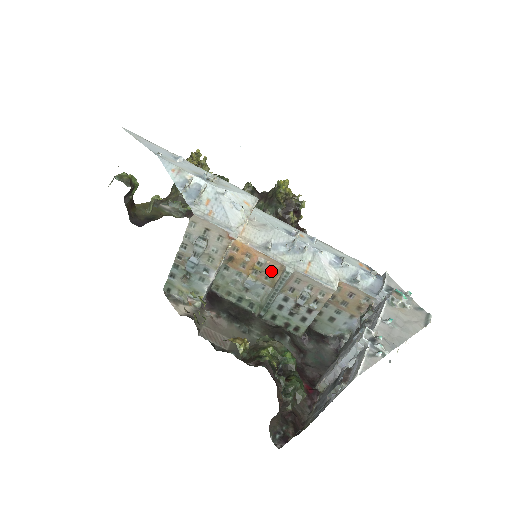
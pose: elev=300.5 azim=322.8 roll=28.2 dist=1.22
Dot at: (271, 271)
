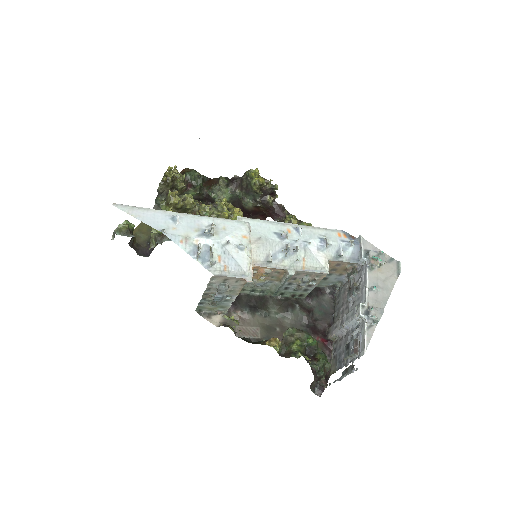
Dot at: (276, 274)
